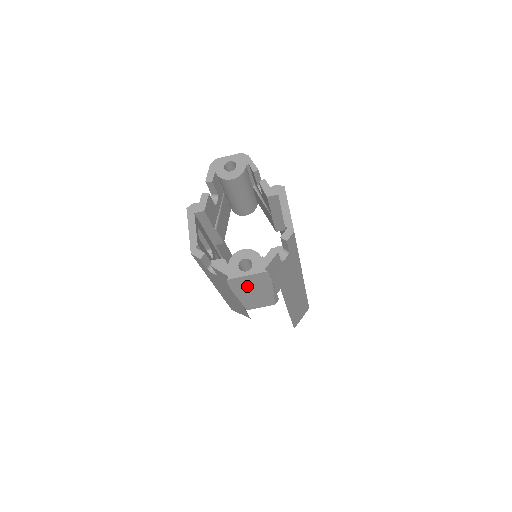
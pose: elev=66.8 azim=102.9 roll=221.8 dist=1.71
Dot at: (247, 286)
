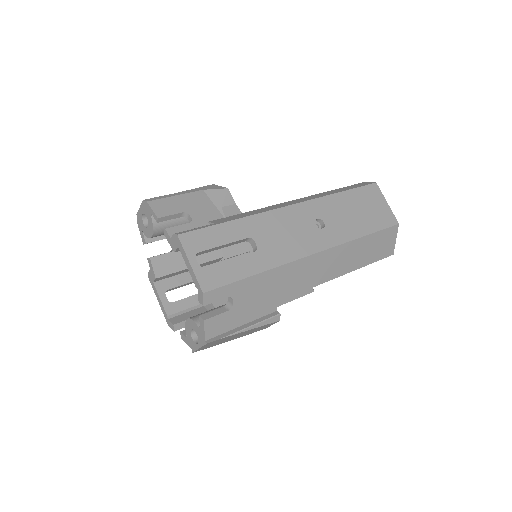
Dot at: (220, 342)
